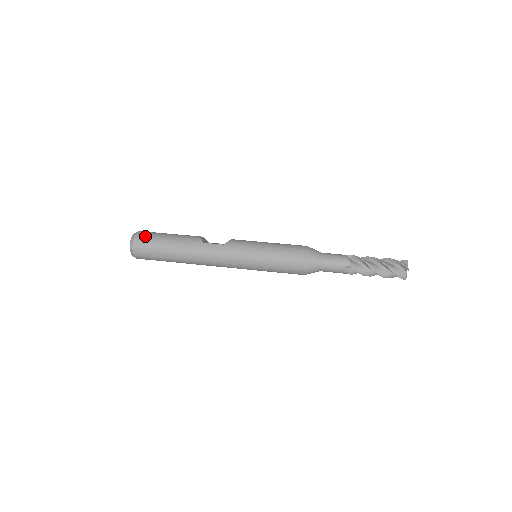
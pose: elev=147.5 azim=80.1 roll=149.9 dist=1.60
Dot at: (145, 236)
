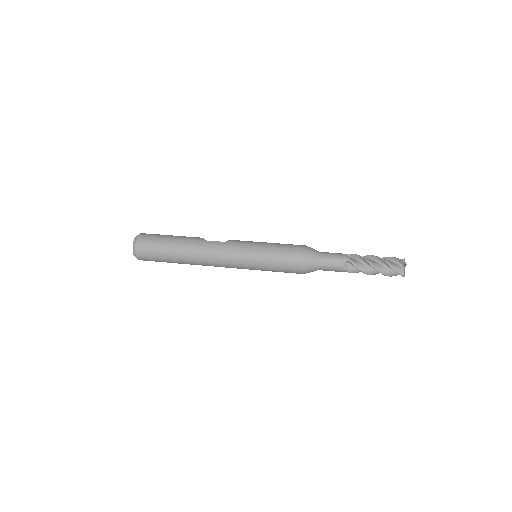
Dot at: (149, 235)
